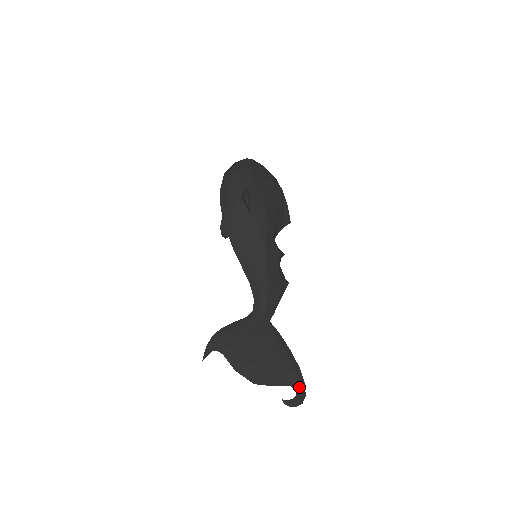
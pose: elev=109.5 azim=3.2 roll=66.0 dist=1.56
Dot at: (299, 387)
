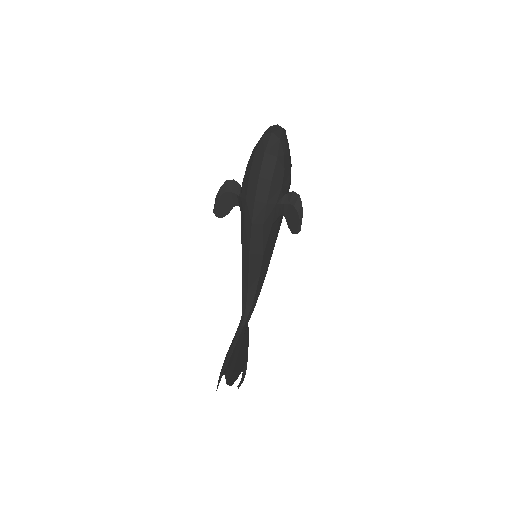
Dot at: (246, 369)
